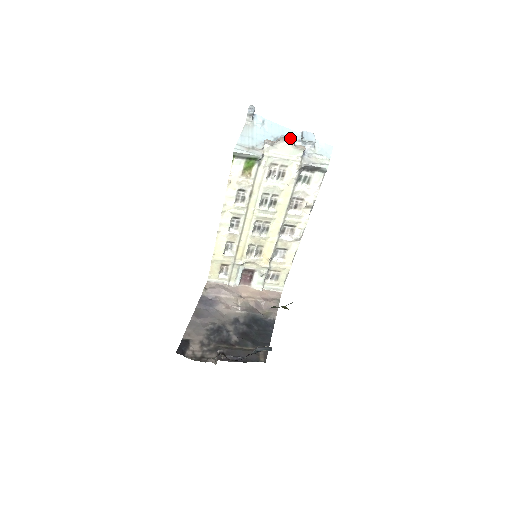
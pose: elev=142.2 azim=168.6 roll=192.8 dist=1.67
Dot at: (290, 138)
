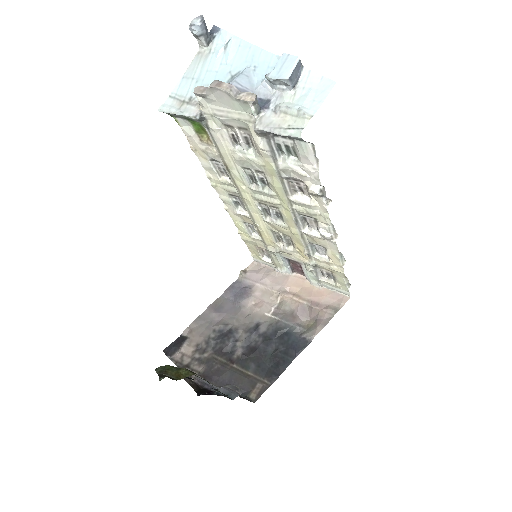
Dot at: (259, 72)
